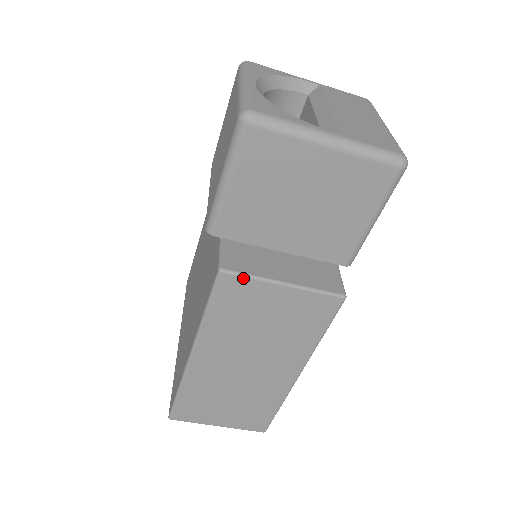
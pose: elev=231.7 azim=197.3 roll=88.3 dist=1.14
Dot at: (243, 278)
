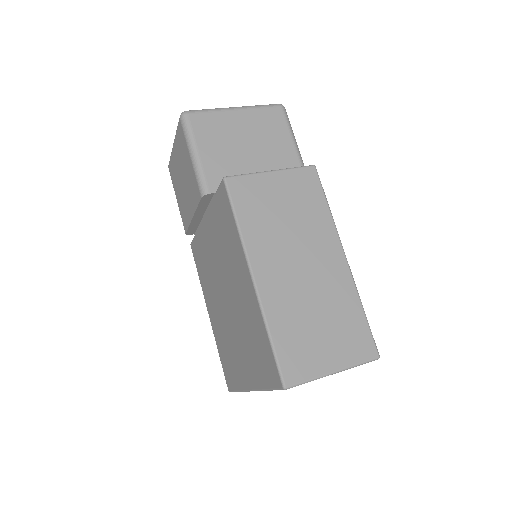
Dot at: (242, 177)
